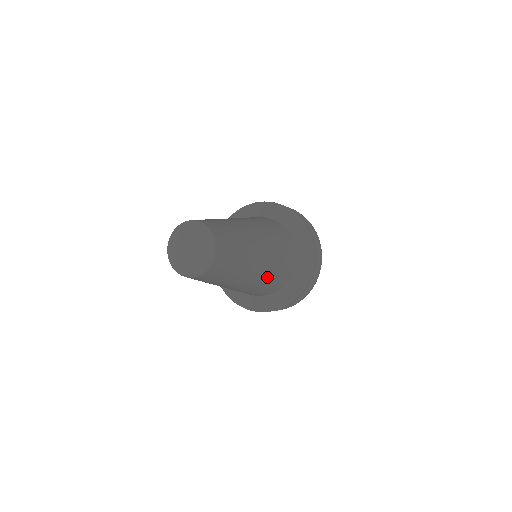
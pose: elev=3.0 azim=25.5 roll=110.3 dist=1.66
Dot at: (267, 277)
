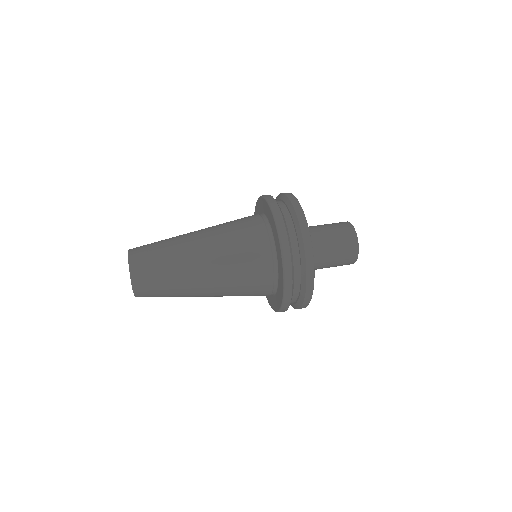
Dot at: occluded
